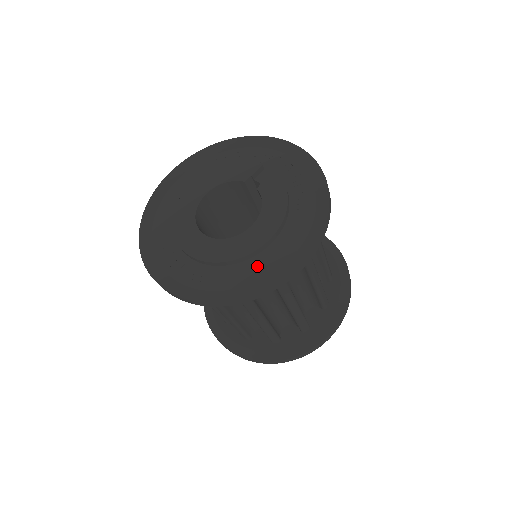
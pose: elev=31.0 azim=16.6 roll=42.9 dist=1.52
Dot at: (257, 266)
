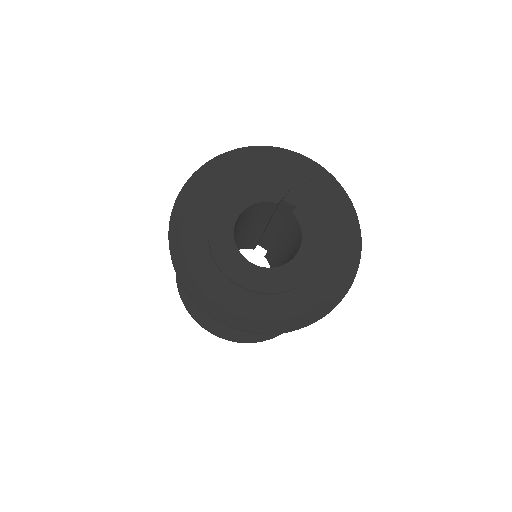
Dot at: (307, 294)
